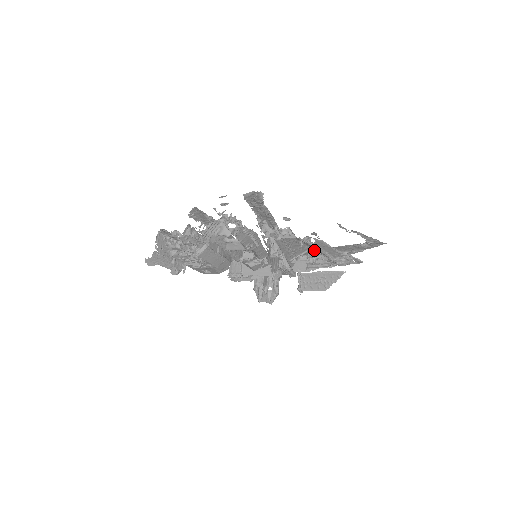
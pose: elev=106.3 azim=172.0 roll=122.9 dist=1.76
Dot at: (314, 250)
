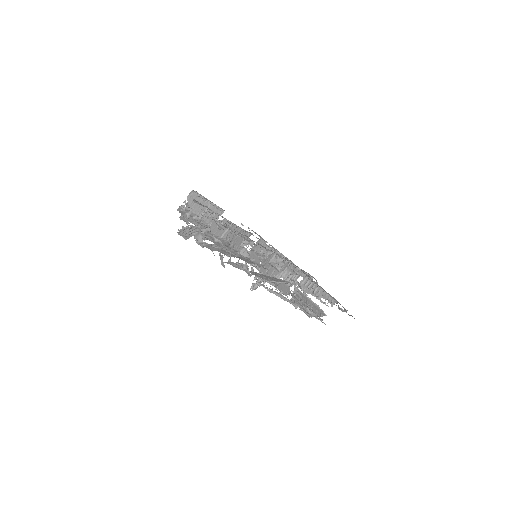
Dot at: (297, 284)
